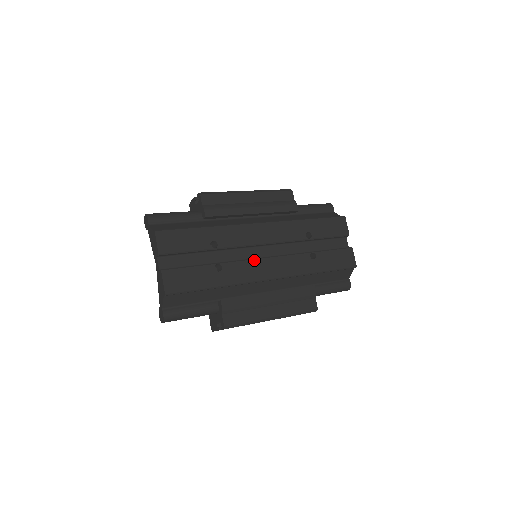
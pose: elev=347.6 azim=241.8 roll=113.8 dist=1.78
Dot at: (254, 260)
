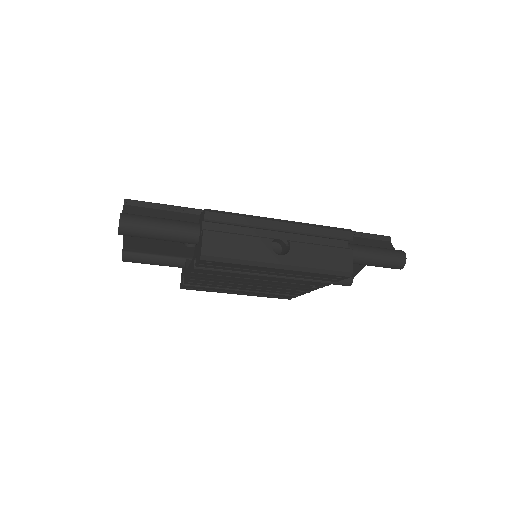
Dot at: occluded
